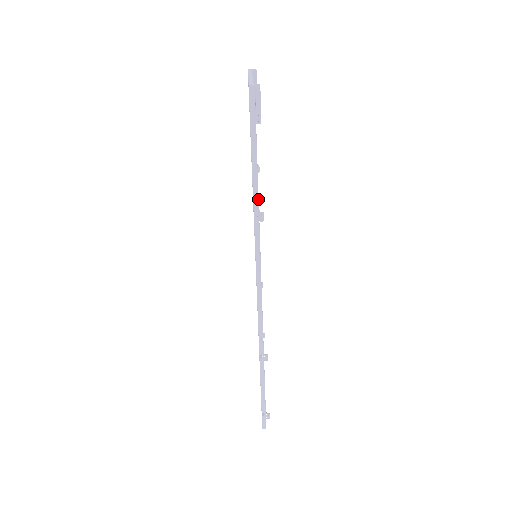
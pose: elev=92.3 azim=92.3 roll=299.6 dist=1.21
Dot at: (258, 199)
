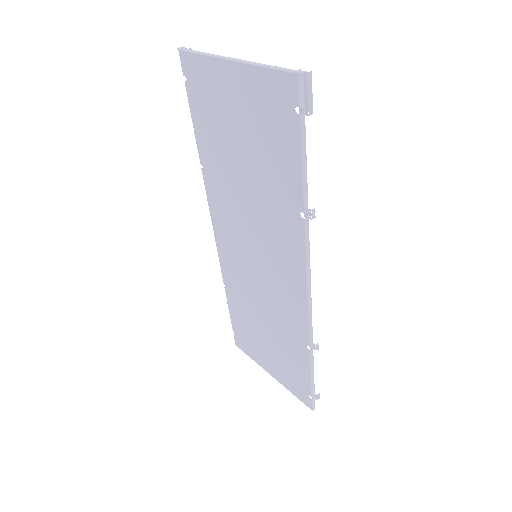
Dot at: (307, 197)
